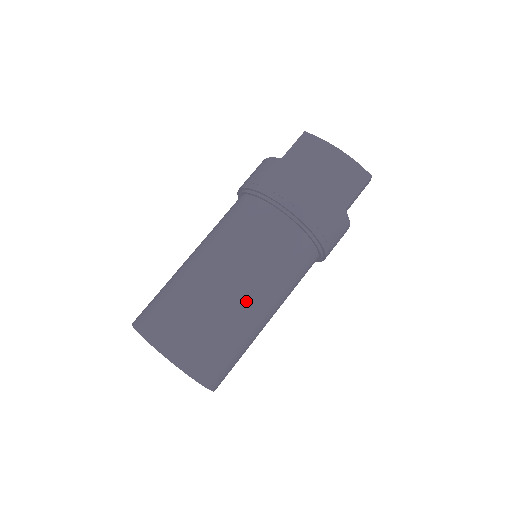
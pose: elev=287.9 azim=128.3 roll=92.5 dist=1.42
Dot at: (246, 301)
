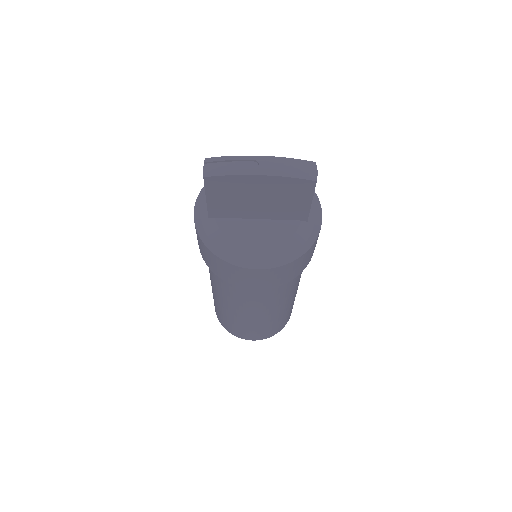
Dot at: (279, 311)
